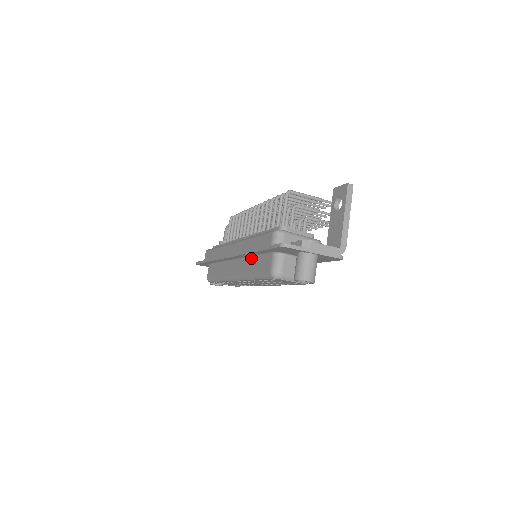
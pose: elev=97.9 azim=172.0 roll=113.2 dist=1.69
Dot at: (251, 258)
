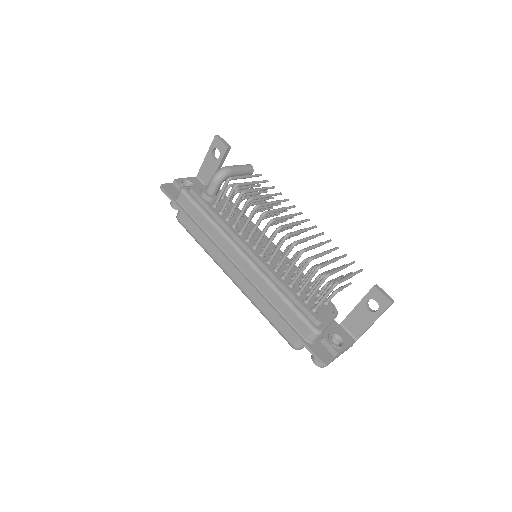
Dot at: occluded
